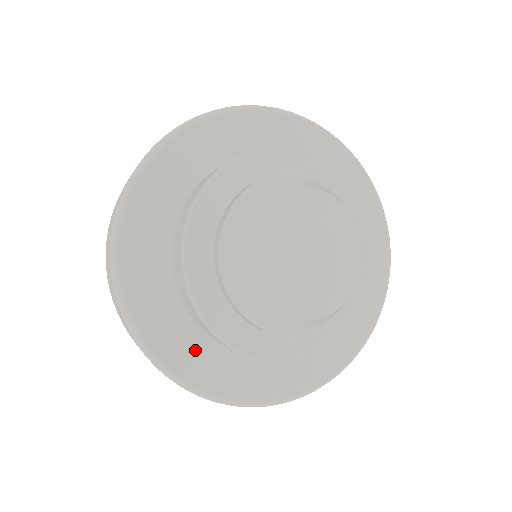
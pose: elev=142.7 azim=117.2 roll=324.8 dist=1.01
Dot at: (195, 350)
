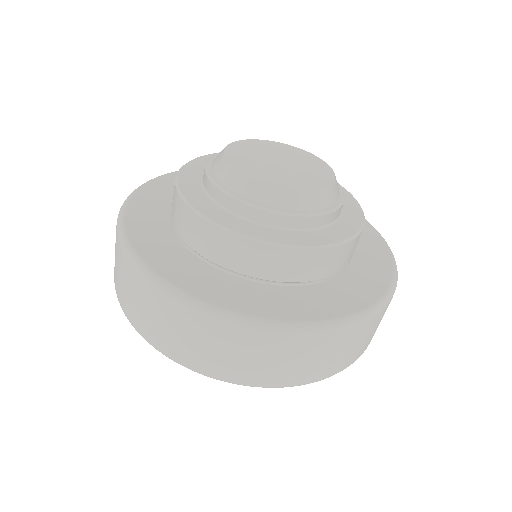
Dot at: (273, 298)
